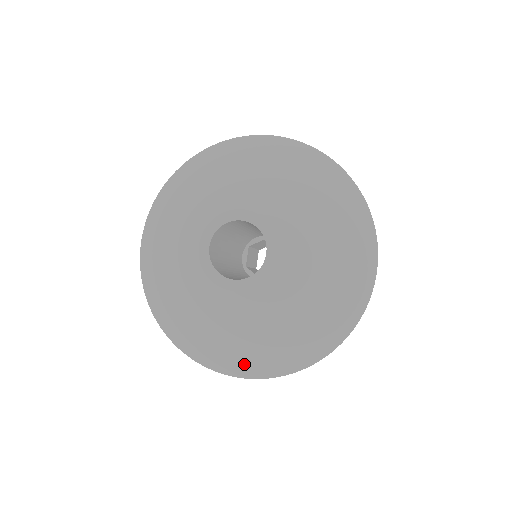
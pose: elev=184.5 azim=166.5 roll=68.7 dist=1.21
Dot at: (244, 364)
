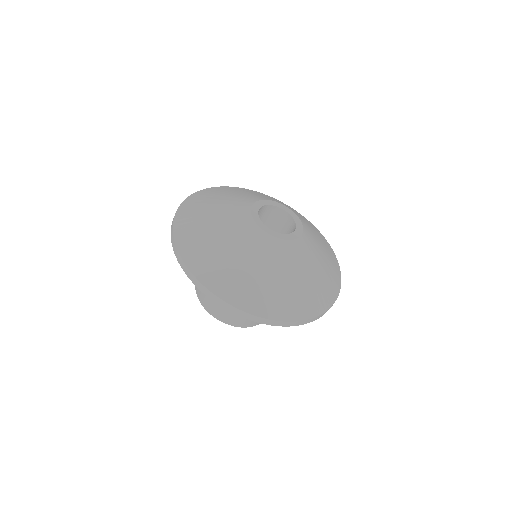
Dot at: (321, 298)
